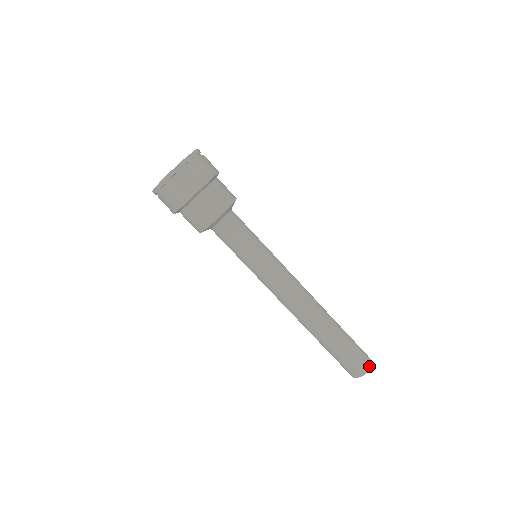
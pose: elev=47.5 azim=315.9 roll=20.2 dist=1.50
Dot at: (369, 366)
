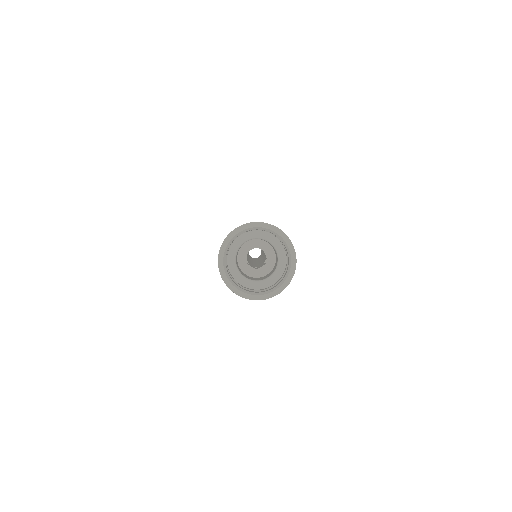
Dot at: occluded
